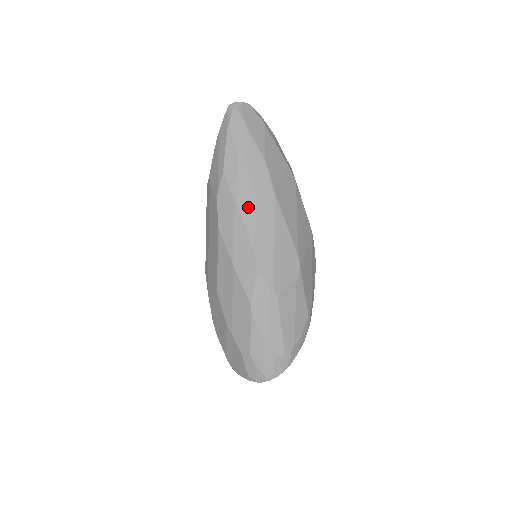
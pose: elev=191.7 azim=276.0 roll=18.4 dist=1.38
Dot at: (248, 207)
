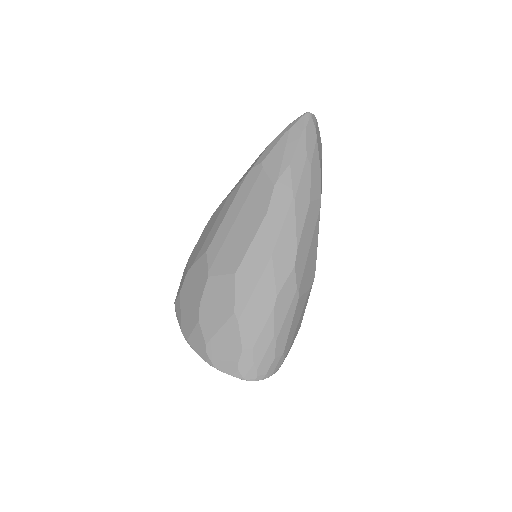
Dot at: (302, 206)
